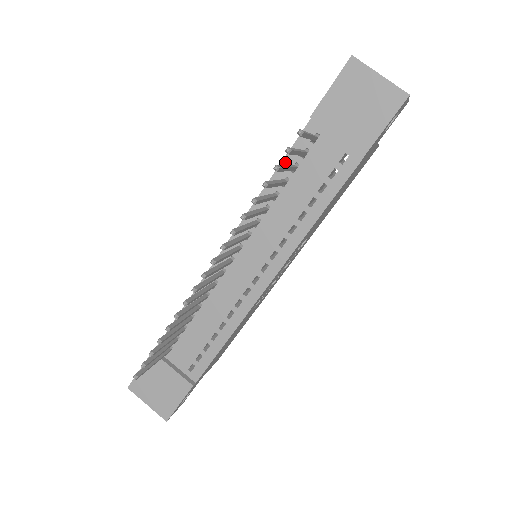
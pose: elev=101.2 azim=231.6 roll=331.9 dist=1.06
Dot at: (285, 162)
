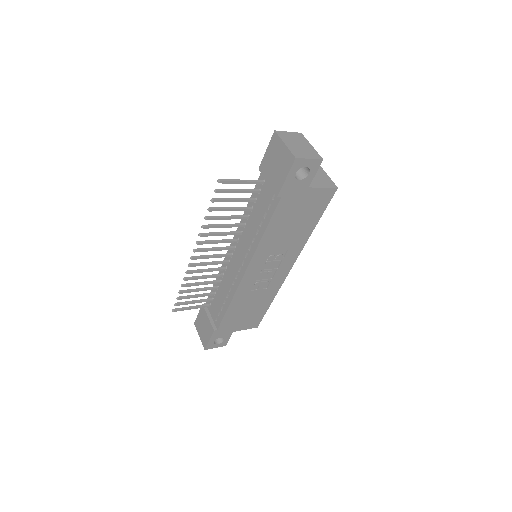
Dot at: (252, 196)
